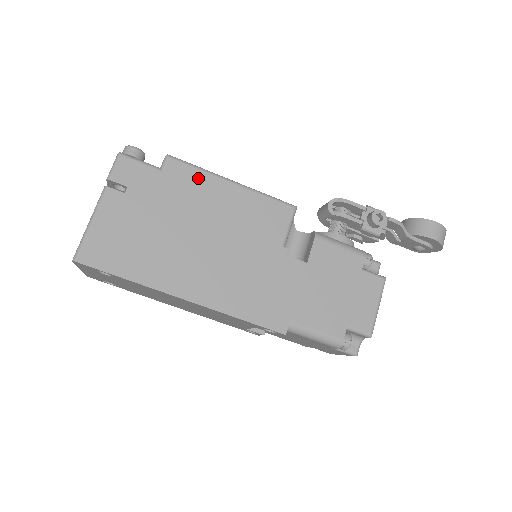
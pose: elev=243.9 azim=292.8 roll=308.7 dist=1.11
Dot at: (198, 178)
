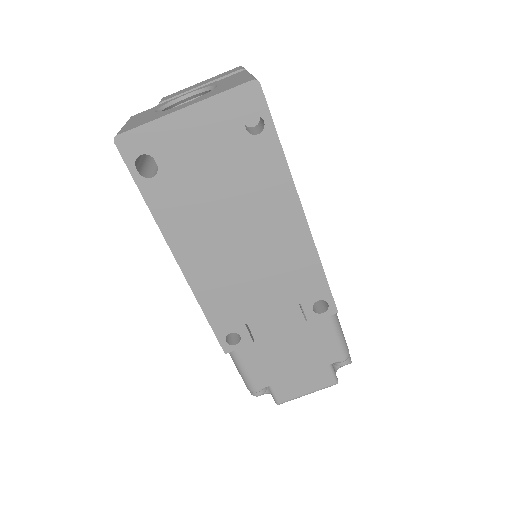
Dot at: occluded
